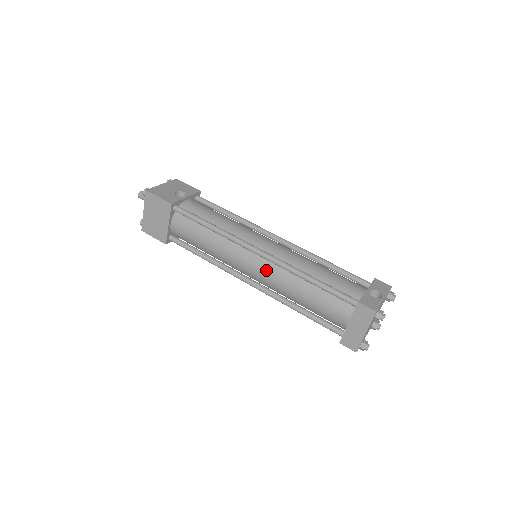
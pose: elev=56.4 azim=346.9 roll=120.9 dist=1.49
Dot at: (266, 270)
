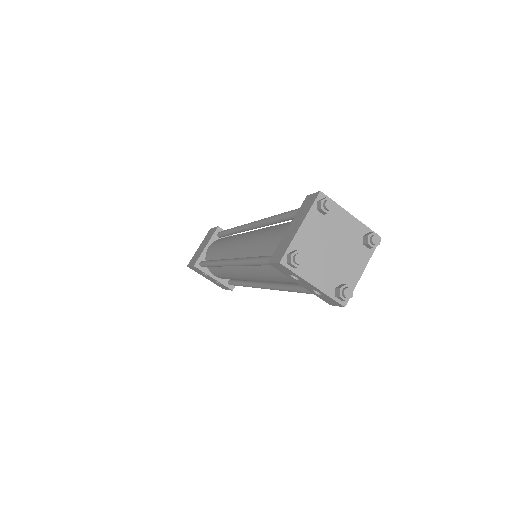
Dot at: (248, 235)
